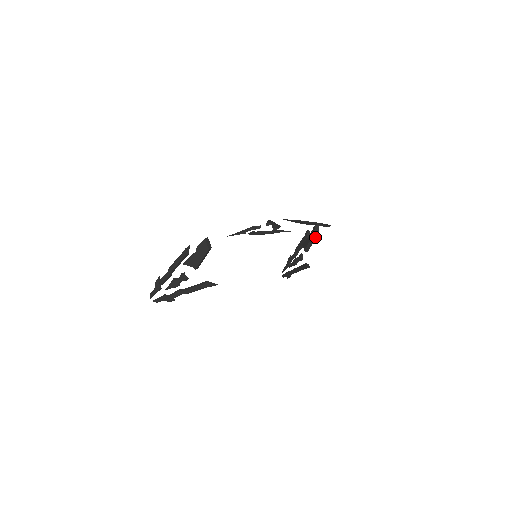
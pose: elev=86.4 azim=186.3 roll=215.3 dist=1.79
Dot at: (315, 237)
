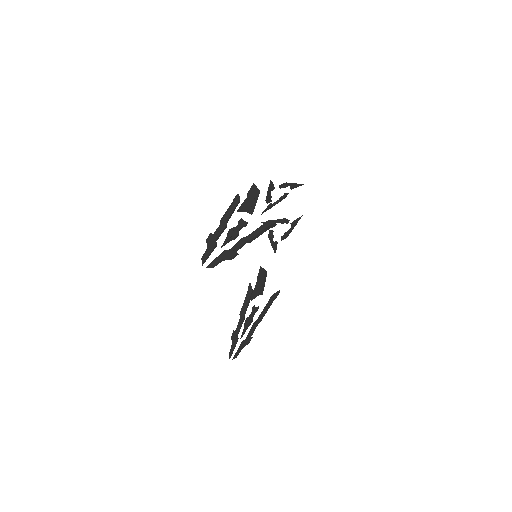
Dot at: (266, 274)
